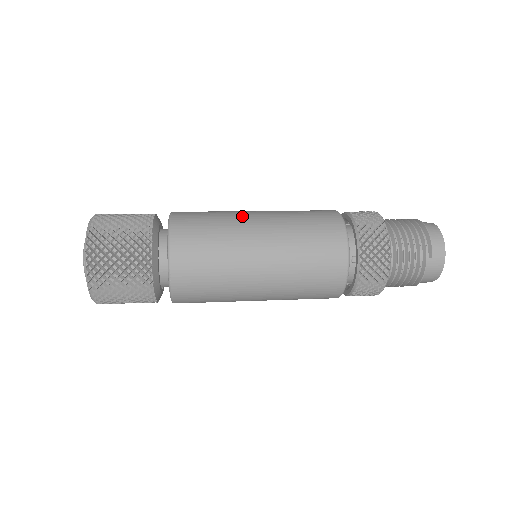
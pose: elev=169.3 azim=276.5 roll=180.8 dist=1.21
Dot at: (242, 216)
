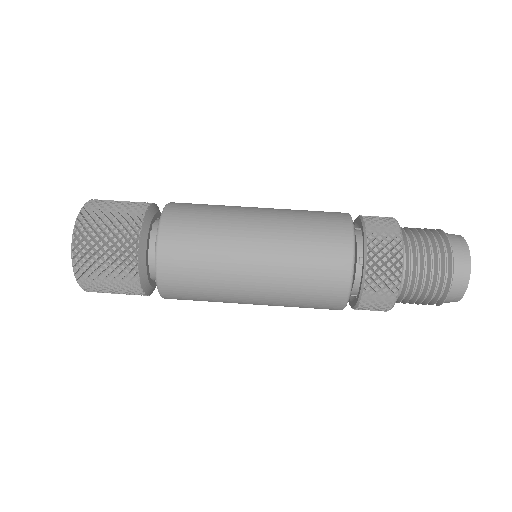
Dot at: (235, 273)
